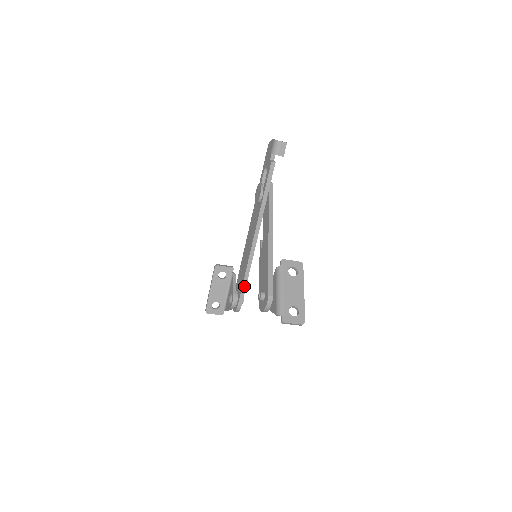
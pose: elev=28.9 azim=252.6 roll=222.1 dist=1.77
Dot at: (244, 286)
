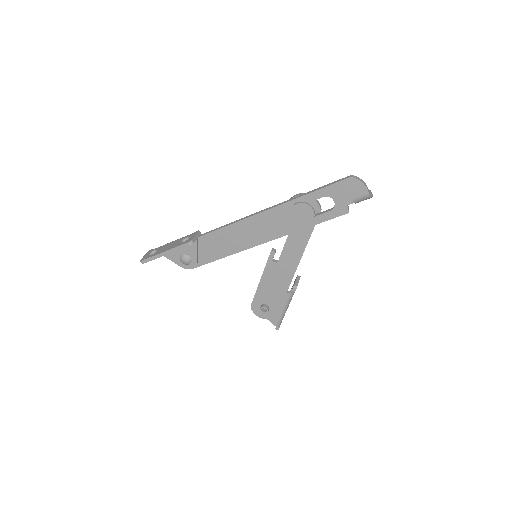
Dot at: (215, 260)
